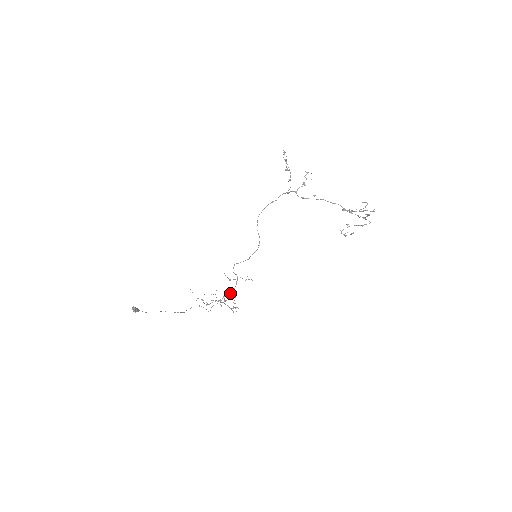
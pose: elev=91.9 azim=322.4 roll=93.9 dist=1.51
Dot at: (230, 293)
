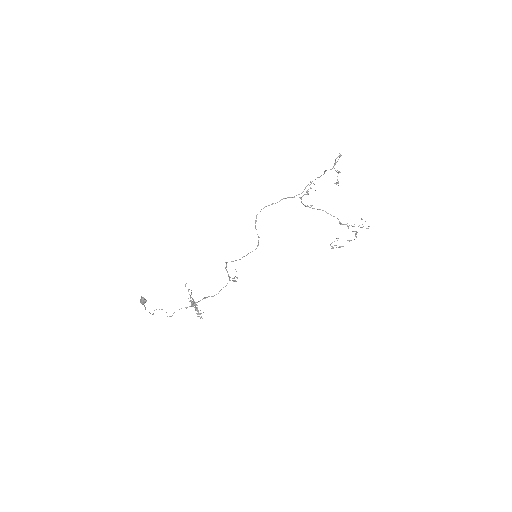
Dot at: occluded
